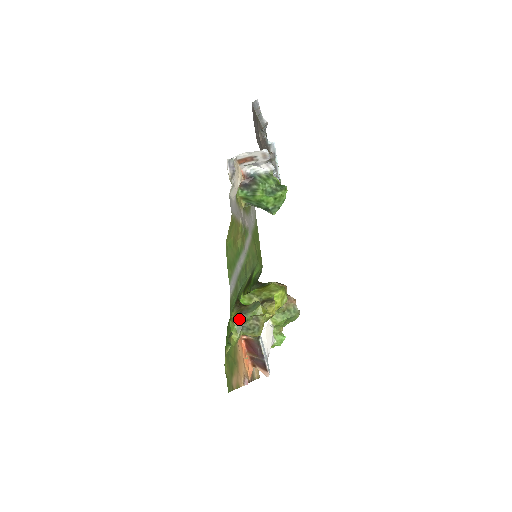
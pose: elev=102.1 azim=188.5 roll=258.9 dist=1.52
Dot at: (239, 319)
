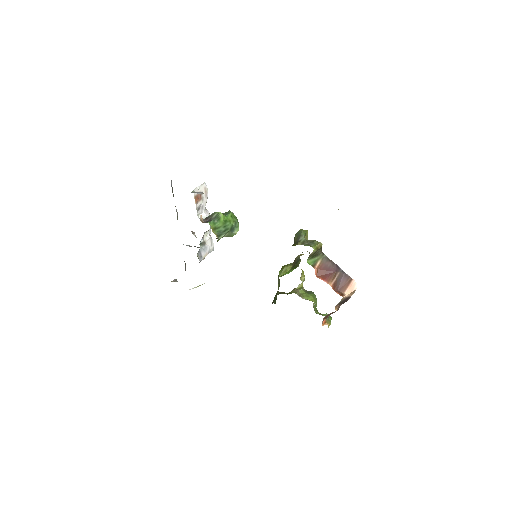
Dot at: (301, 243)
